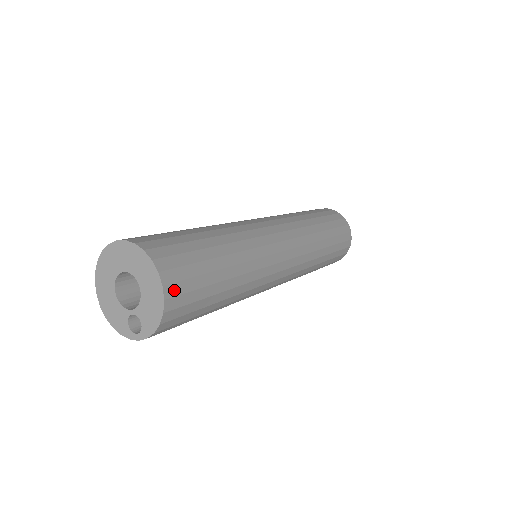
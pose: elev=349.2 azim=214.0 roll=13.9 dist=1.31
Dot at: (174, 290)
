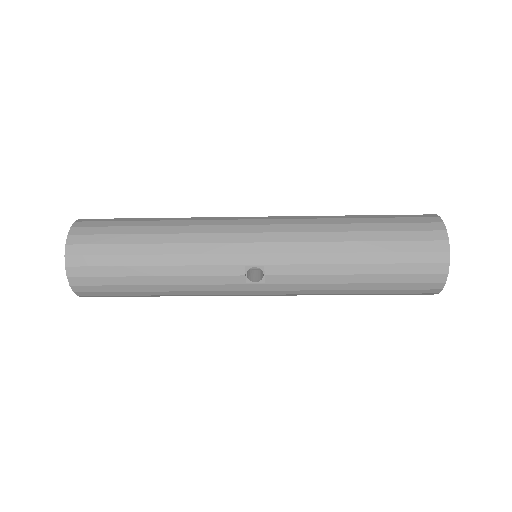
Dot at: (84, 225)
